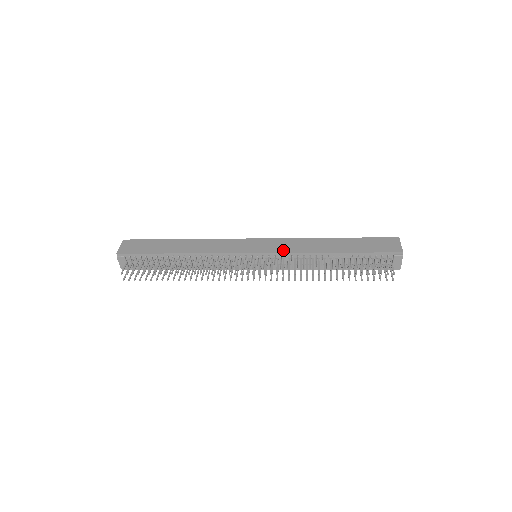
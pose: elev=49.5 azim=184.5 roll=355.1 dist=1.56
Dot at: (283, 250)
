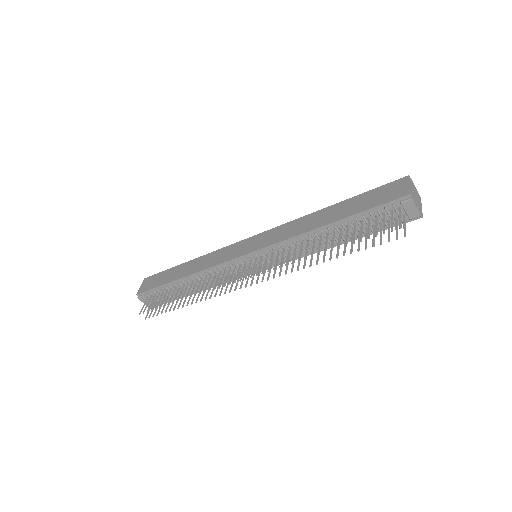
Dot at: (274, 241)
